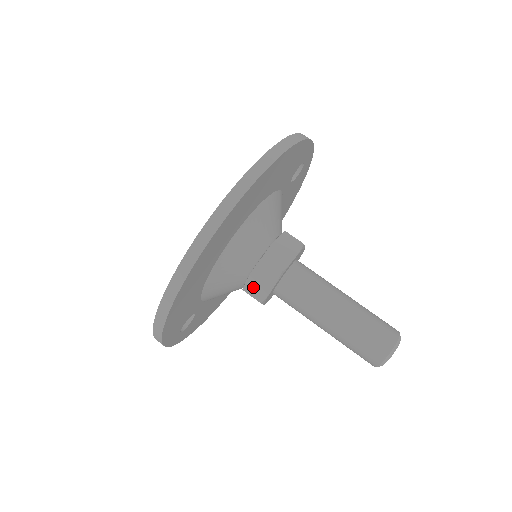
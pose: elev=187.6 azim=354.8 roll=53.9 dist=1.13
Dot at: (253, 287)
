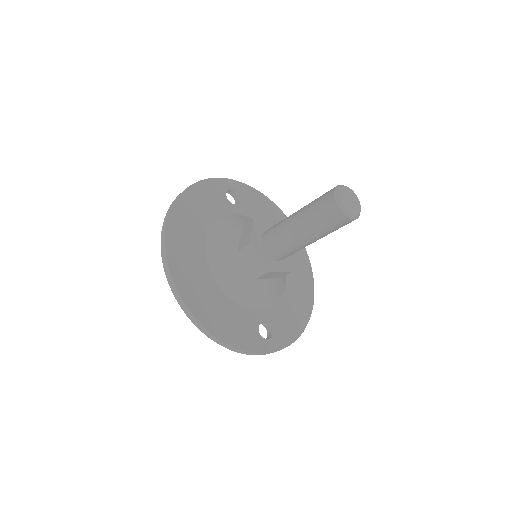
Dot at: (256, 270)
